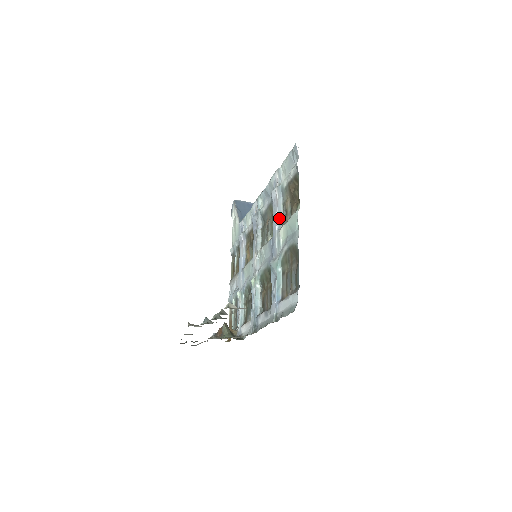
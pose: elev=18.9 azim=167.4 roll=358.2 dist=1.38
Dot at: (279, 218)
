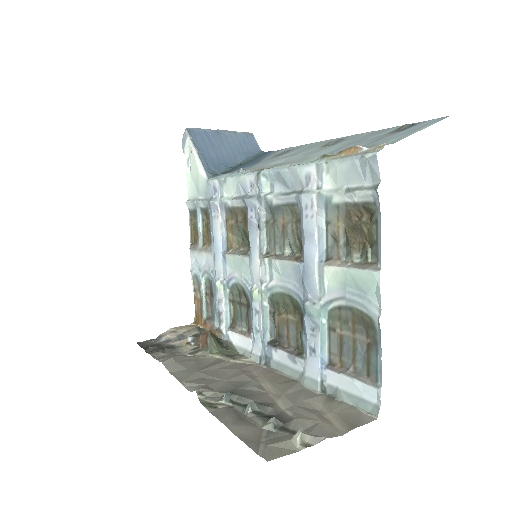
Dot at: (320, 244)
